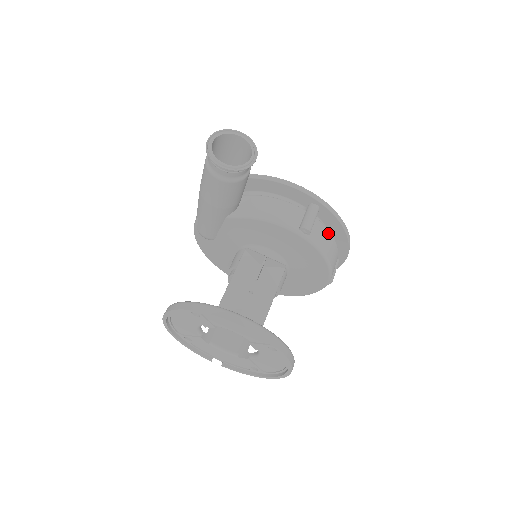
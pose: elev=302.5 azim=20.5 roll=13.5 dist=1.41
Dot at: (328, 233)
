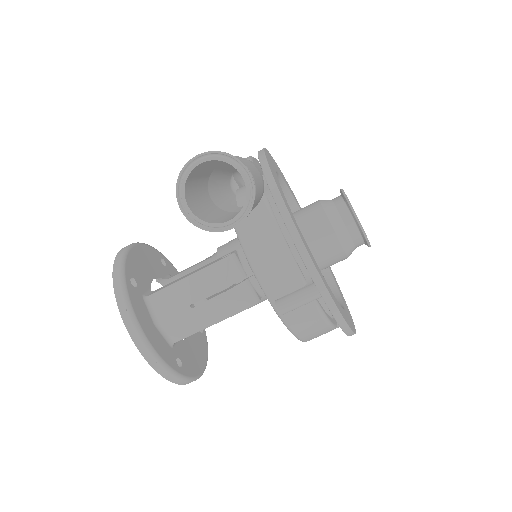
Dot at: (320, 319)
